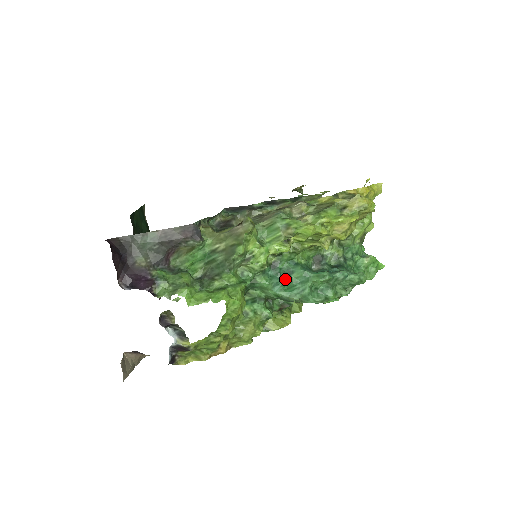
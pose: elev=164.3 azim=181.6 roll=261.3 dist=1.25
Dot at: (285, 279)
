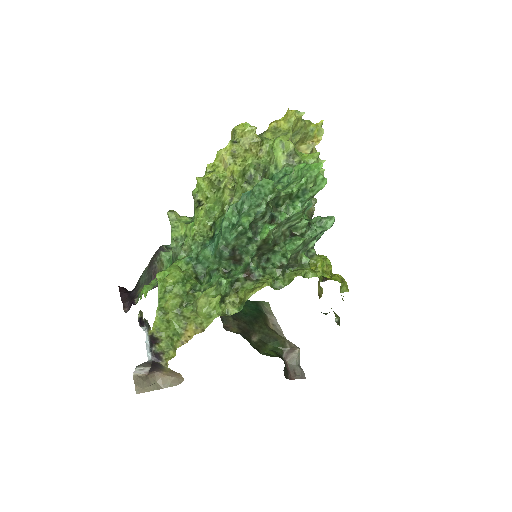
Dot at: (215, 238)
